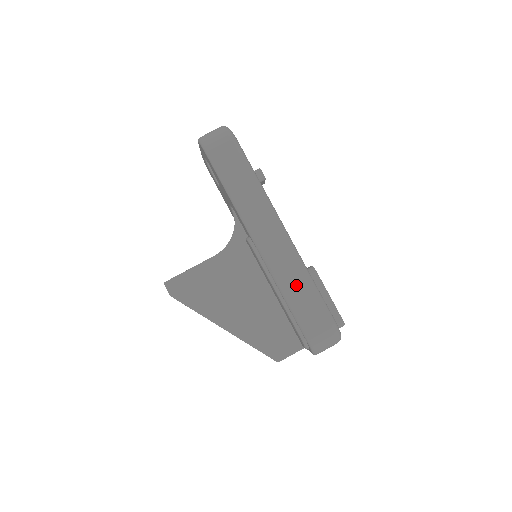
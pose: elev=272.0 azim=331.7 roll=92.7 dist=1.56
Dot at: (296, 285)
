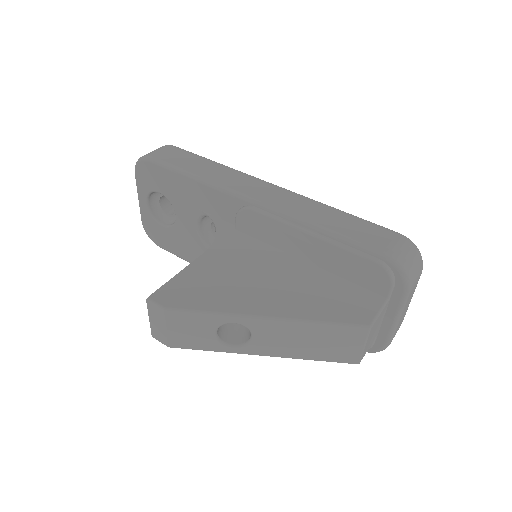
Dot at: (325, 215)
